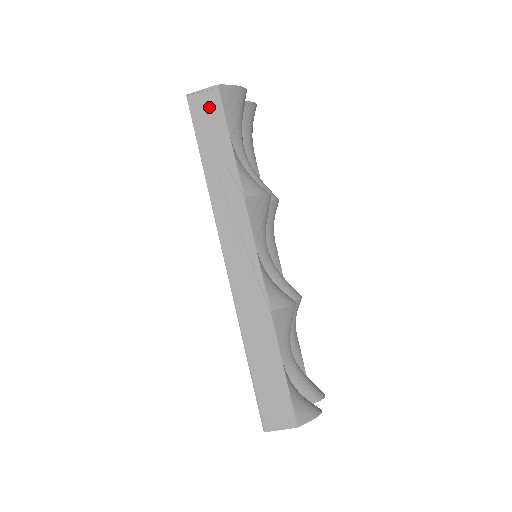
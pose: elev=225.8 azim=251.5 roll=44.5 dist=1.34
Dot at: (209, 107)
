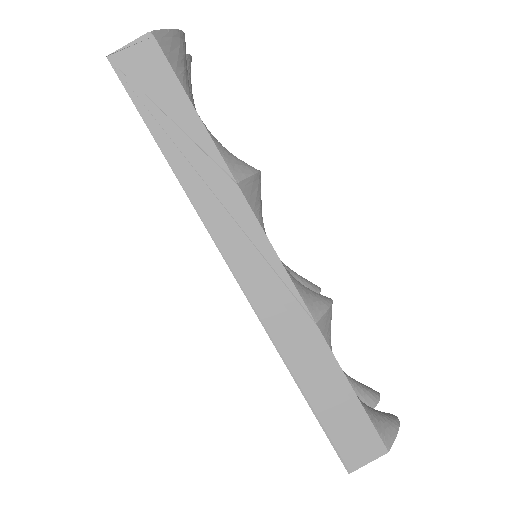
Dot at: (147, 67)
